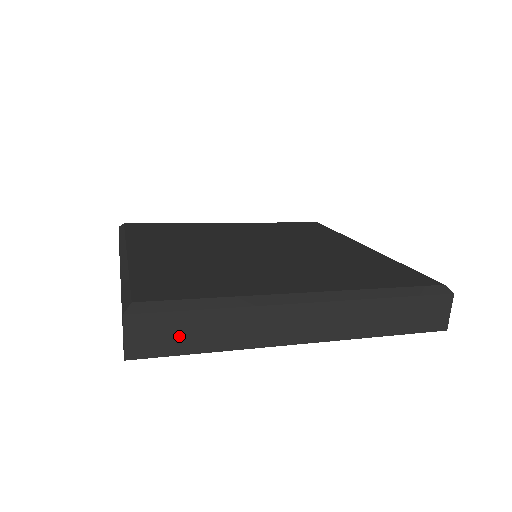
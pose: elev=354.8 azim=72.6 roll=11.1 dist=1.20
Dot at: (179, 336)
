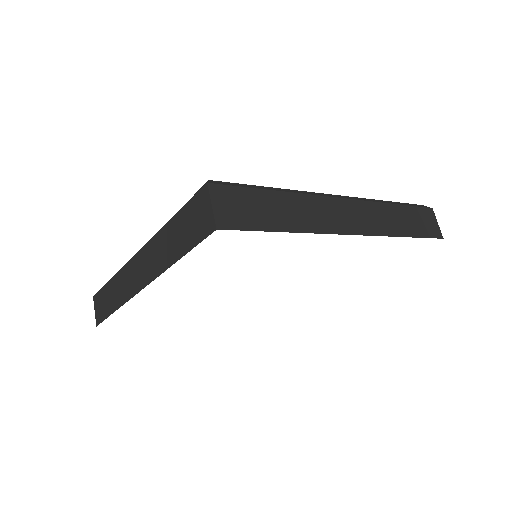
Dot at: (258, 212)
